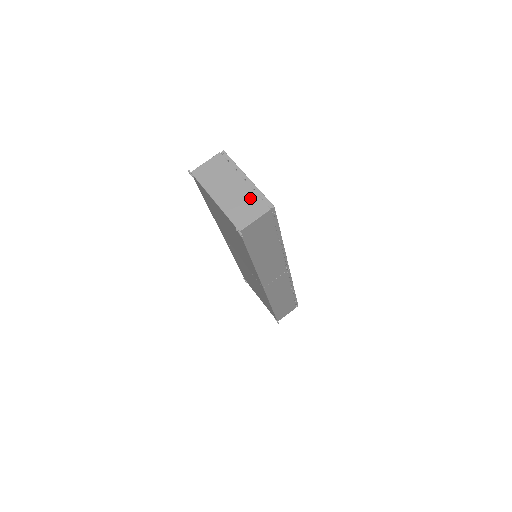
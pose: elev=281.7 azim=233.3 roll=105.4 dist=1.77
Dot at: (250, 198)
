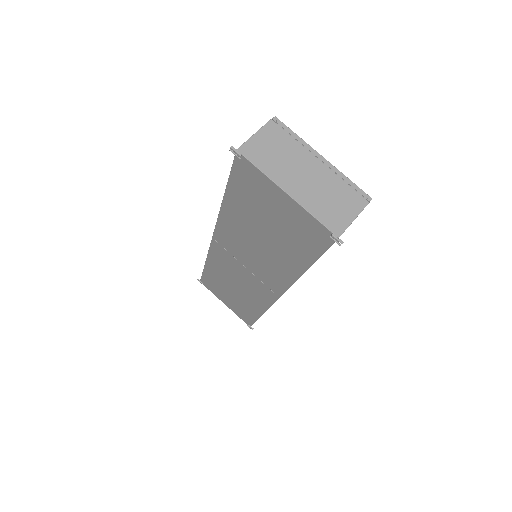
Dot at: (337, 188)
